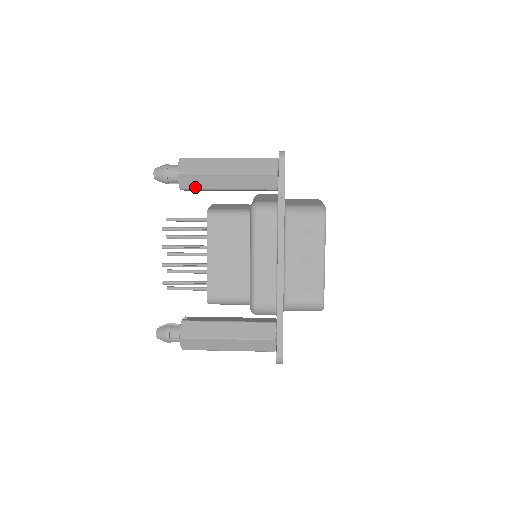
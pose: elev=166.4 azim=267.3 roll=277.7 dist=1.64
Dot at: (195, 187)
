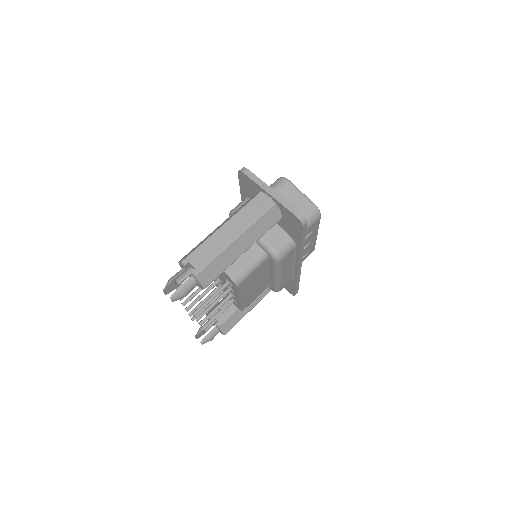
Dot at: occluded
